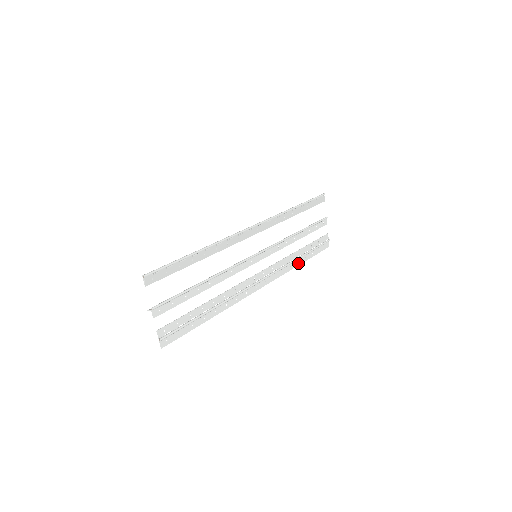
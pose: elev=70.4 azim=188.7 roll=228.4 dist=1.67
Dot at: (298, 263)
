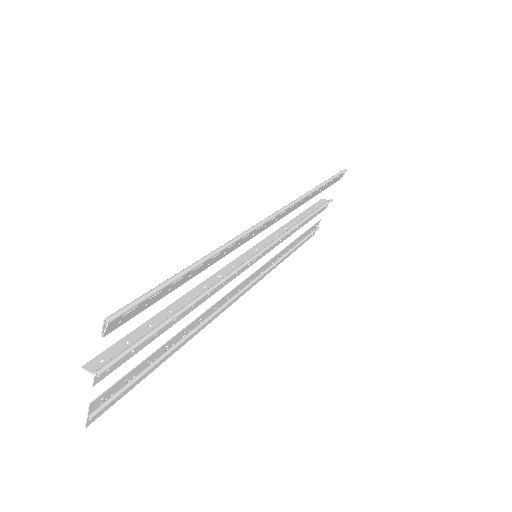
Dot at: occluded
